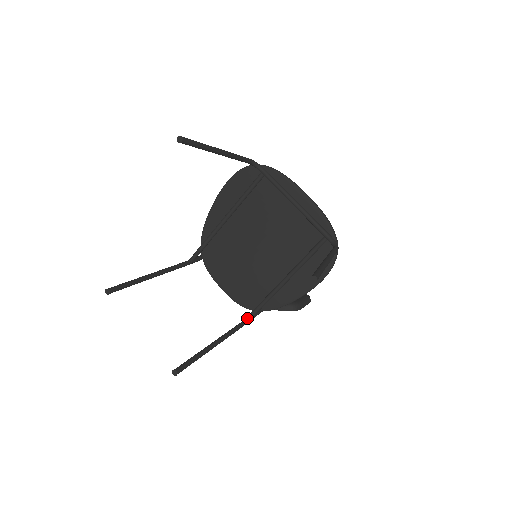
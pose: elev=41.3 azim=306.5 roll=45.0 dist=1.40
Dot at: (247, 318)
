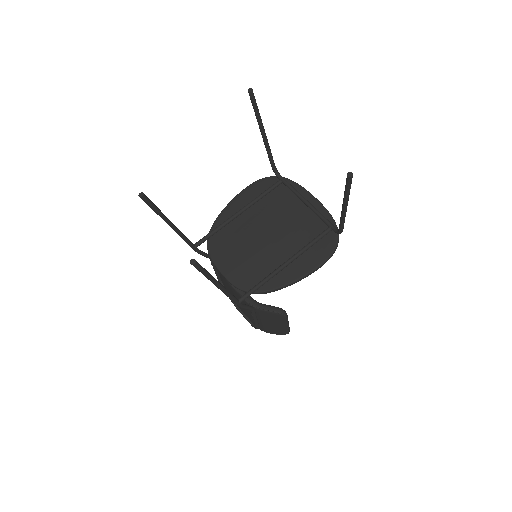
Dot at: (242, 296)
